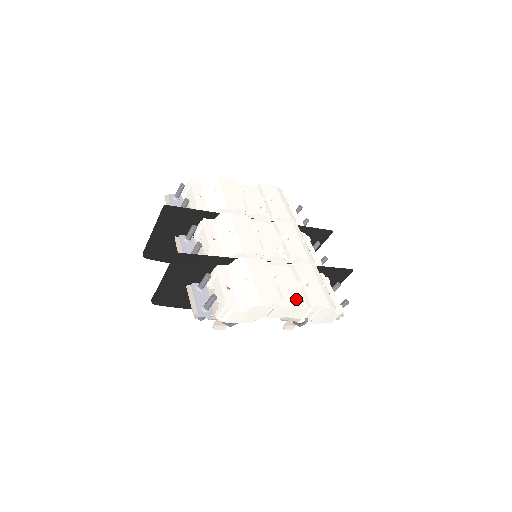
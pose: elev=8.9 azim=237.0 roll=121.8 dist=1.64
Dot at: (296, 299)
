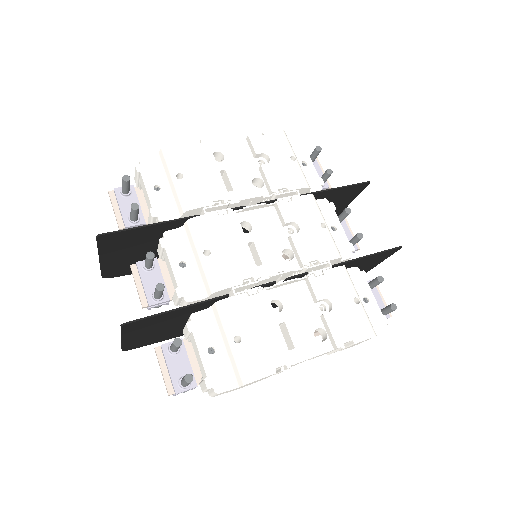
Dot at: (315, 339)
